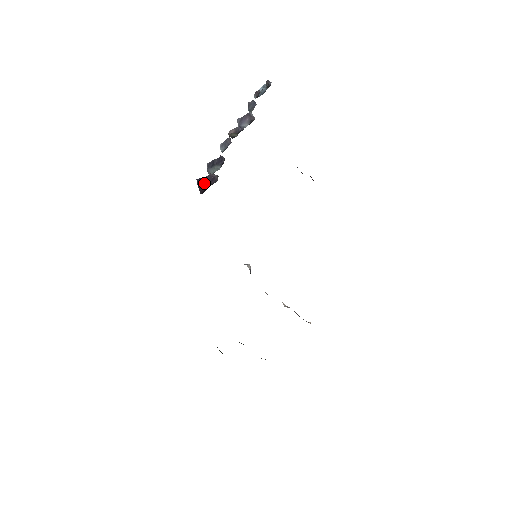
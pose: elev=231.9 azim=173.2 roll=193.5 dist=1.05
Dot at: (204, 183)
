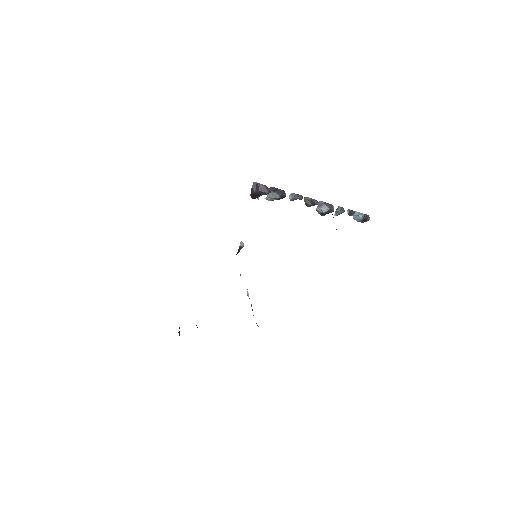
Dot at: (257, 188)
